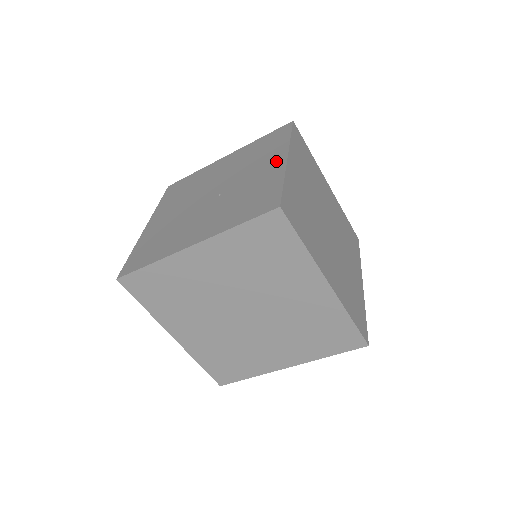
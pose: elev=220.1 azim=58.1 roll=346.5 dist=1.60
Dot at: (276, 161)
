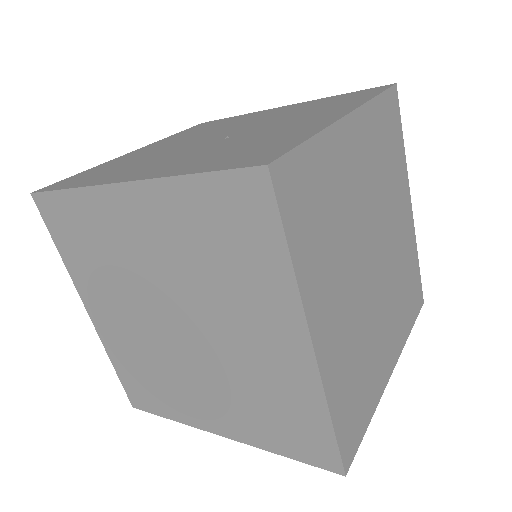
Dot at: (329, 115)
